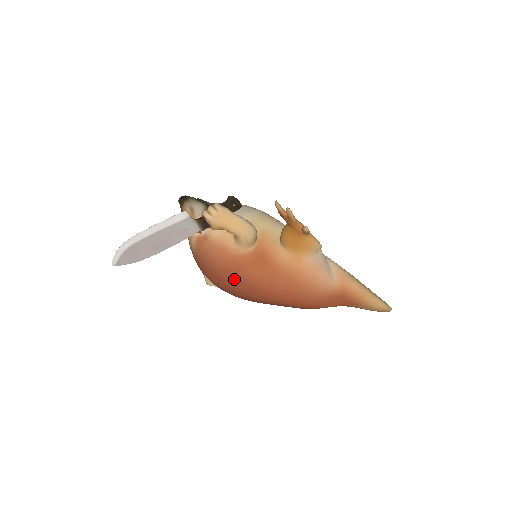
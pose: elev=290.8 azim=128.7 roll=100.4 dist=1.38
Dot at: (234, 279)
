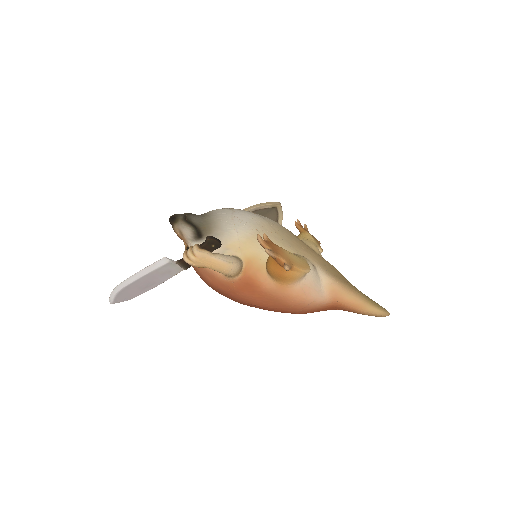
Dot at: (227, 296)
